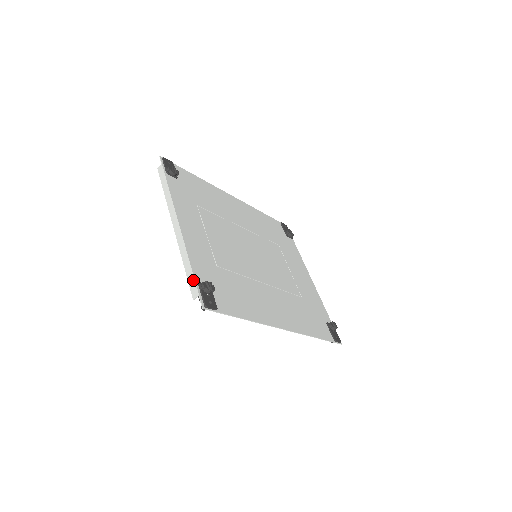
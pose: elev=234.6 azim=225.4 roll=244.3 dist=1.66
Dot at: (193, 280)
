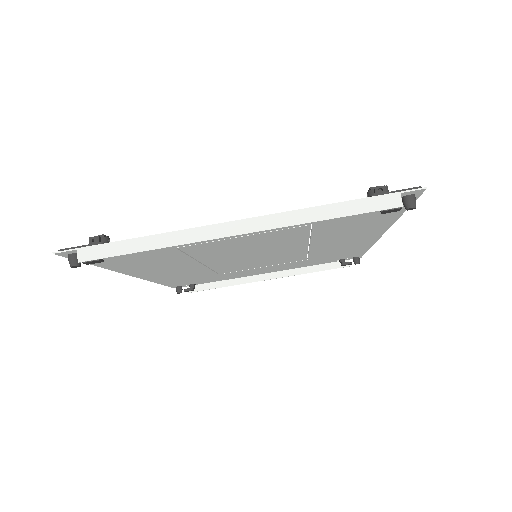
Dot at: (367, 201)
